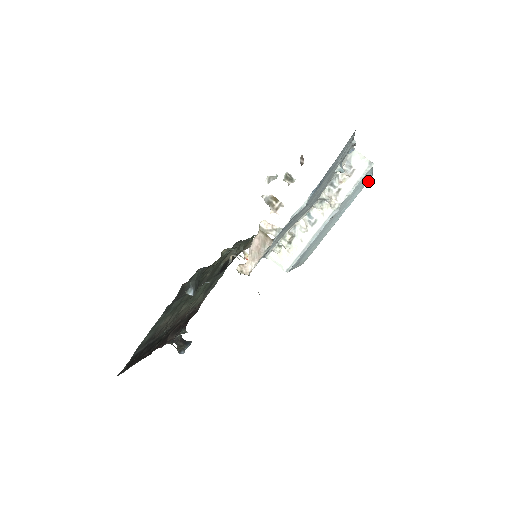
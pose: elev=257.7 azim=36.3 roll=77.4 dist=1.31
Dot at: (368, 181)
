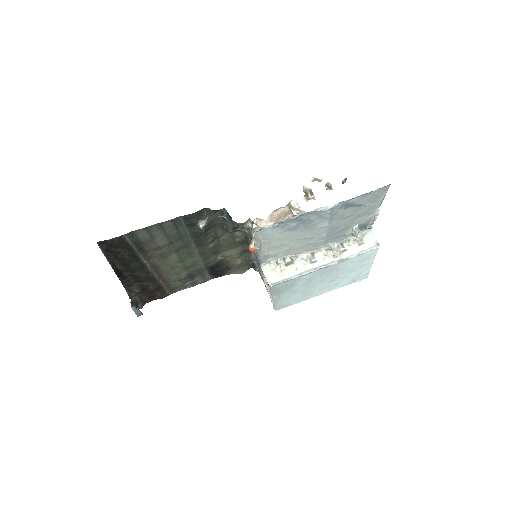
Dot at: (362, 279)
